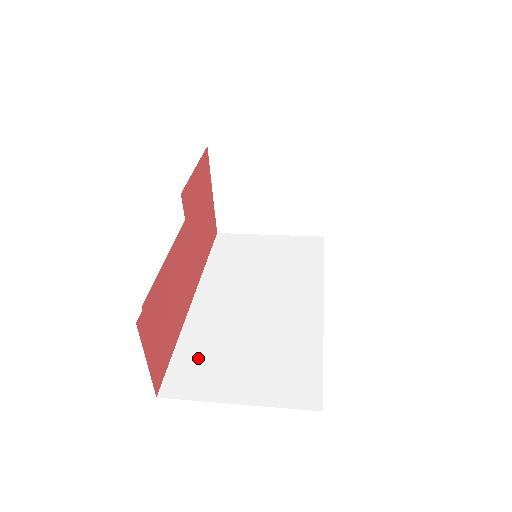
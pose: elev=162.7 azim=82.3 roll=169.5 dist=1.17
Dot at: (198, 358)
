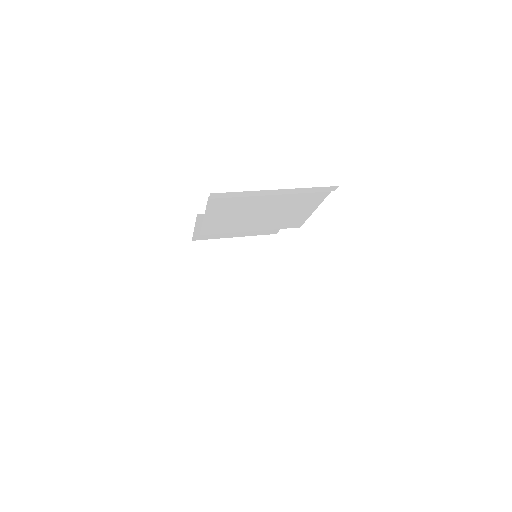
Dot at: occluded
